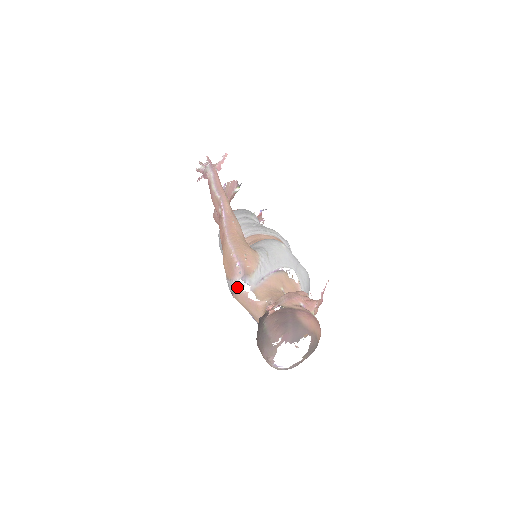
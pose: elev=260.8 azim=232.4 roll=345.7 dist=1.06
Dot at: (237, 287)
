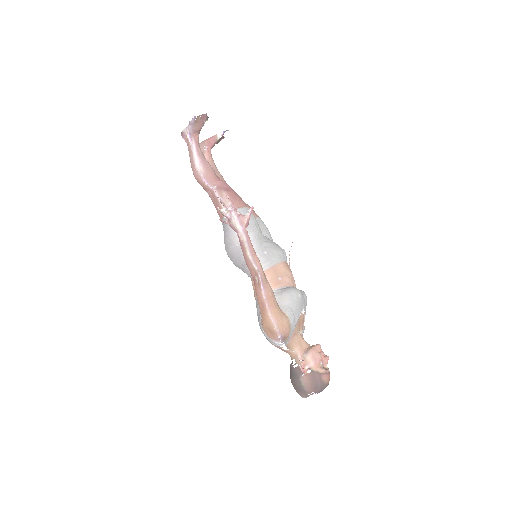
Dot at: (276, 345)
